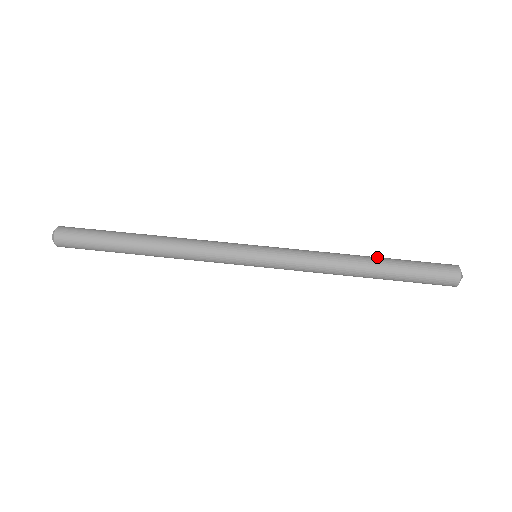
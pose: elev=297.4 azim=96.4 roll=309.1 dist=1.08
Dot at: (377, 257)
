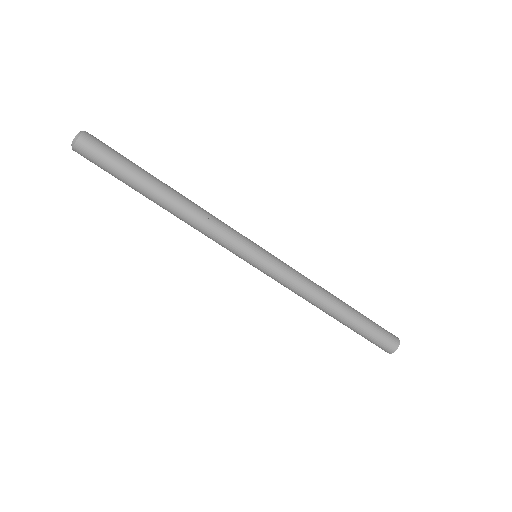
Dot at: (344, 317)
